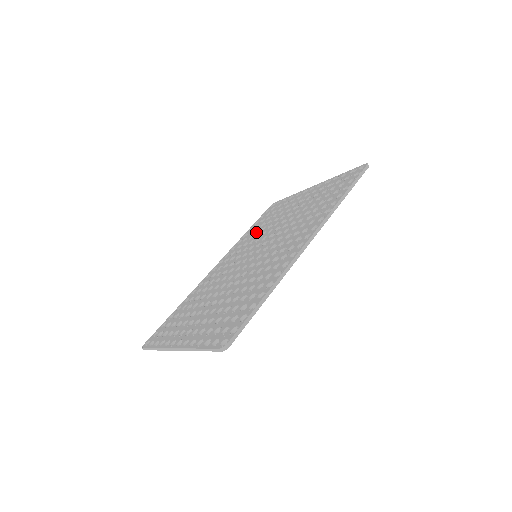
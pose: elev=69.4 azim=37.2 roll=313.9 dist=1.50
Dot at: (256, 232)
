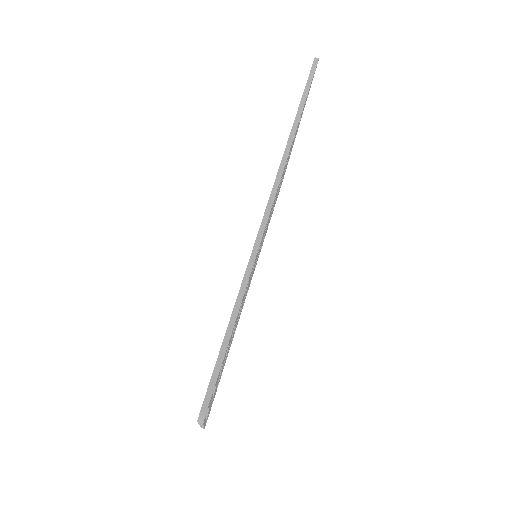
Dot at: occluded
